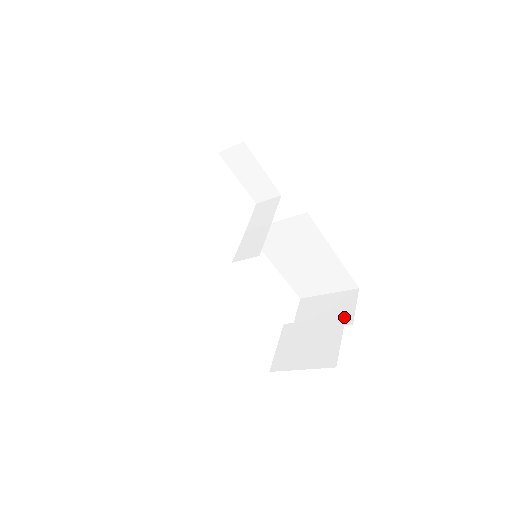
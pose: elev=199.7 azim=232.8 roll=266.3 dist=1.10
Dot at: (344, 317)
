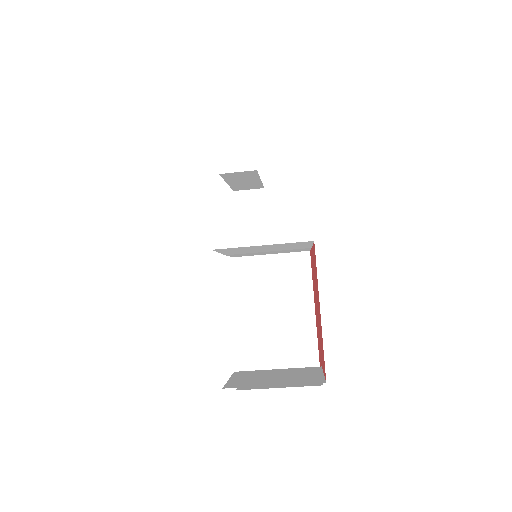
Dot at: occluded
